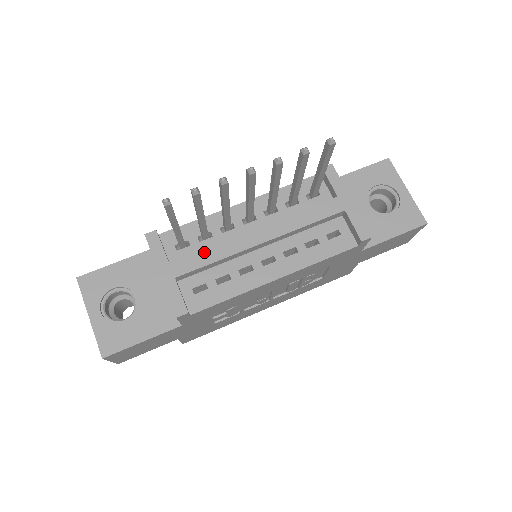
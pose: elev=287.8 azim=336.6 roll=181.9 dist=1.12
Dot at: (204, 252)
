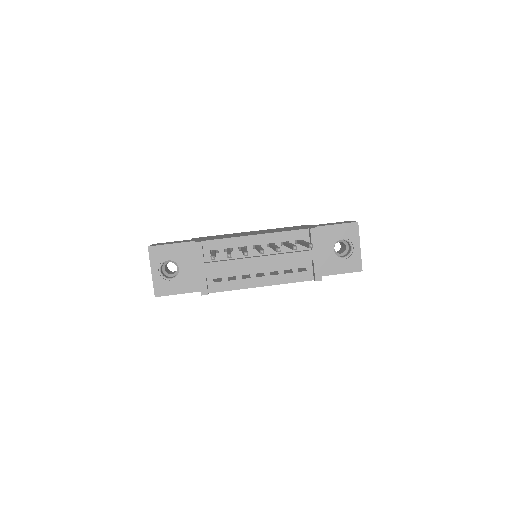
Dot at: (225, 263)
